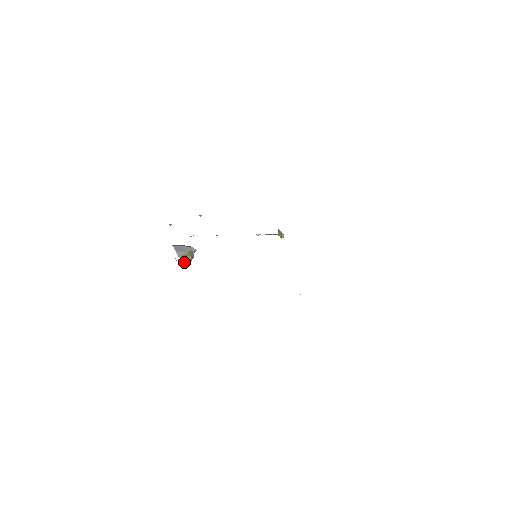
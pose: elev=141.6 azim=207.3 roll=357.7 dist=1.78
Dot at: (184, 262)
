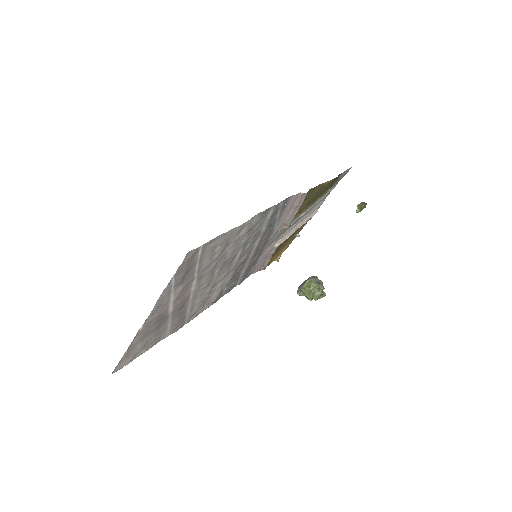
Dot at: (312, 297)
